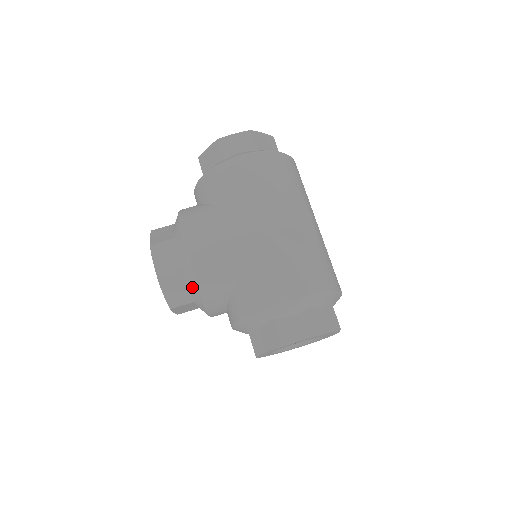
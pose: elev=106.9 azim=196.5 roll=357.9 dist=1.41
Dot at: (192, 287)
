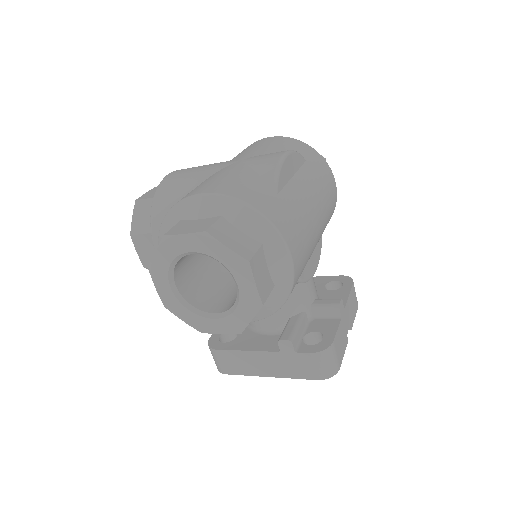
Dot at: occluded
